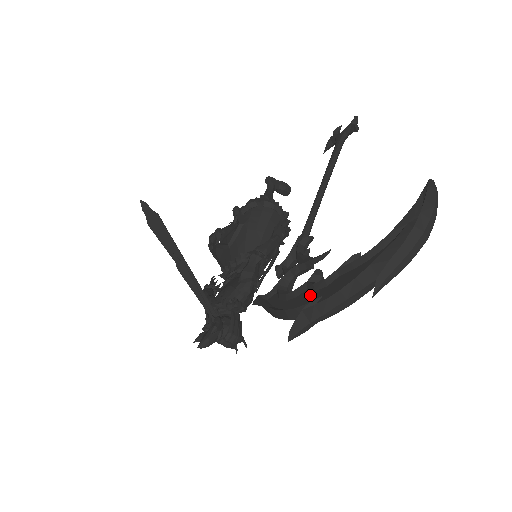
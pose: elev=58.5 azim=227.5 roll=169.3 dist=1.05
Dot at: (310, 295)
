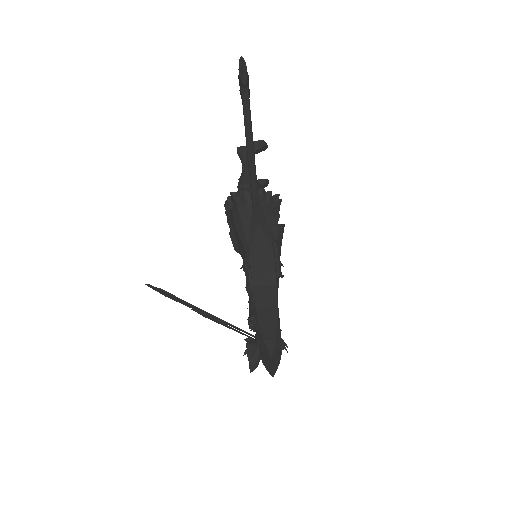
Dot at: occluded
